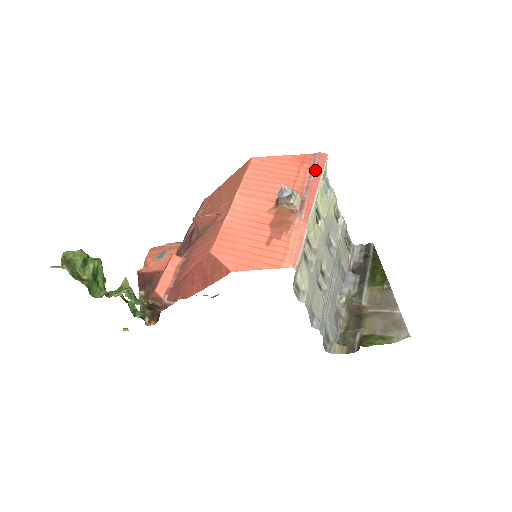
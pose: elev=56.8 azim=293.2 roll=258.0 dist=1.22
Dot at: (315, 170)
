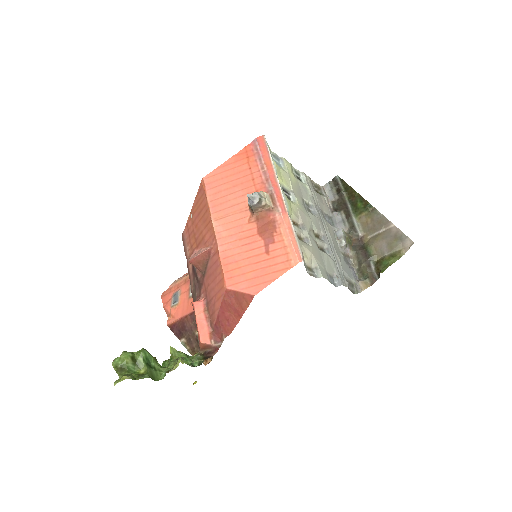
Dot at: (263, 158)
